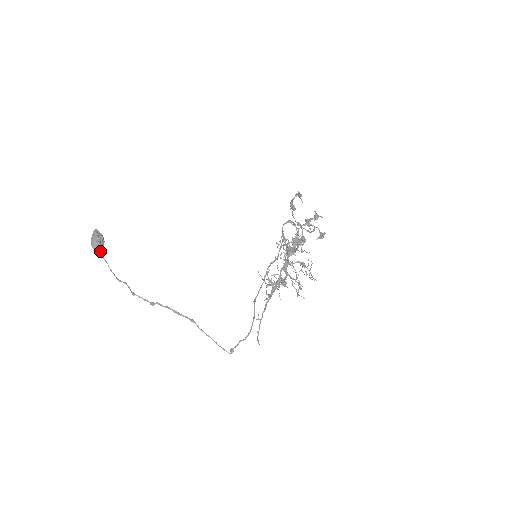
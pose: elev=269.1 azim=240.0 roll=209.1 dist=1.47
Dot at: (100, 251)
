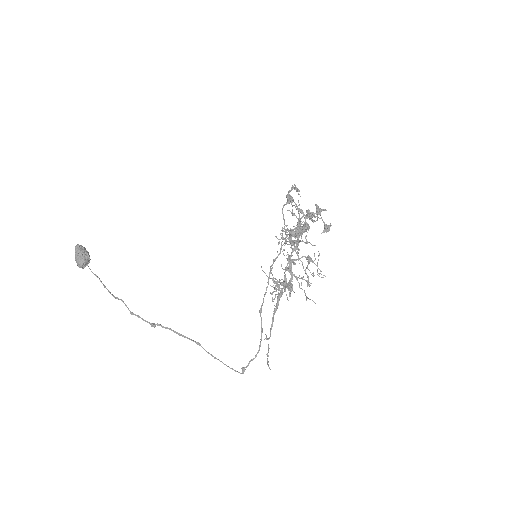
Dot at: (88, 266)
